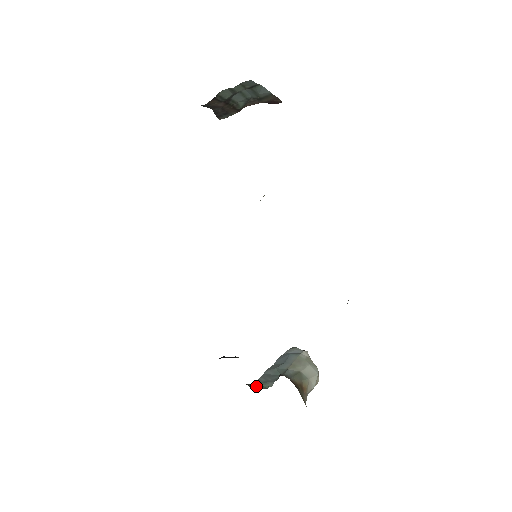
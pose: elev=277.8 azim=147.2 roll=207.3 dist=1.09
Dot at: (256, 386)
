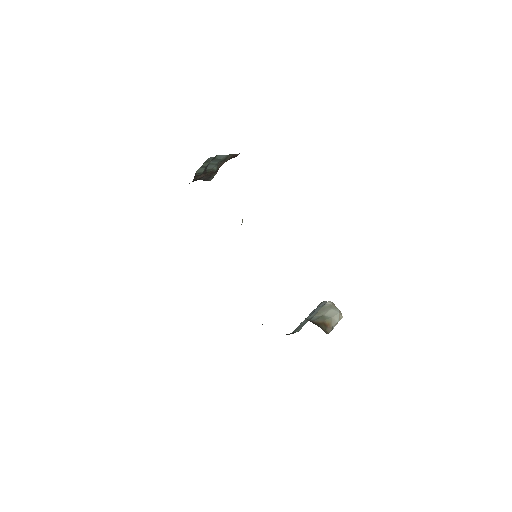
Dot at: (291, 333)
